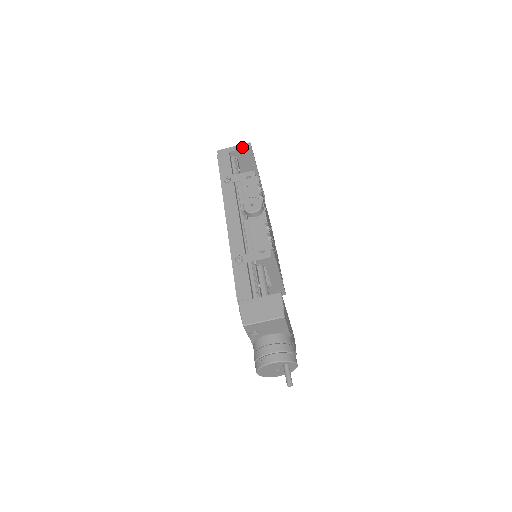
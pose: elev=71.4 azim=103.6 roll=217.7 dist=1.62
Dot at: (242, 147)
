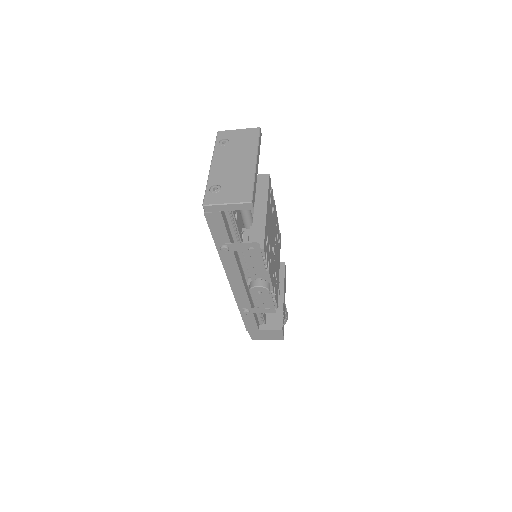
Dot at: (240, 209)
